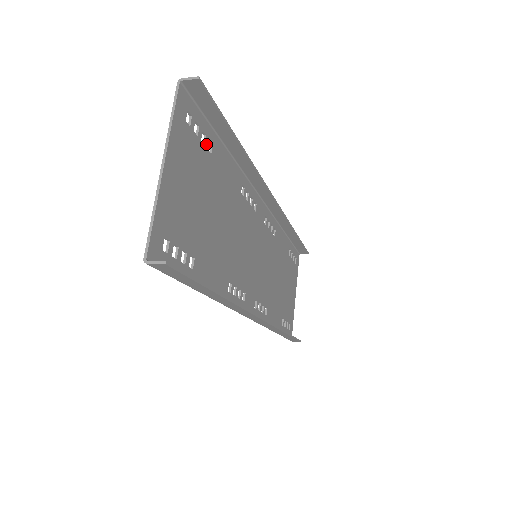
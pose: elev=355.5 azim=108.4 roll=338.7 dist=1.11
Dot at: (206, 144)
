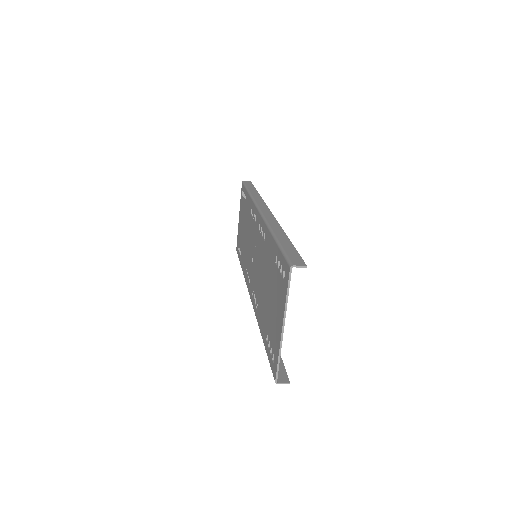
Dot at: (279, 264)
